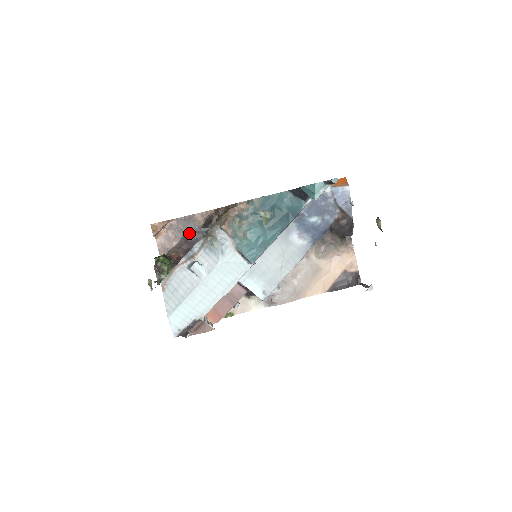
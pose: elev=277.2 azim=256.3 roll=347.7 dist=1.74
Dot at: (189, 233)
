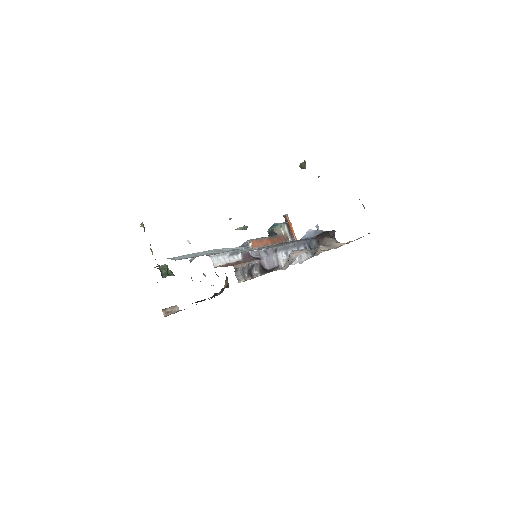
Dot at: occluded
